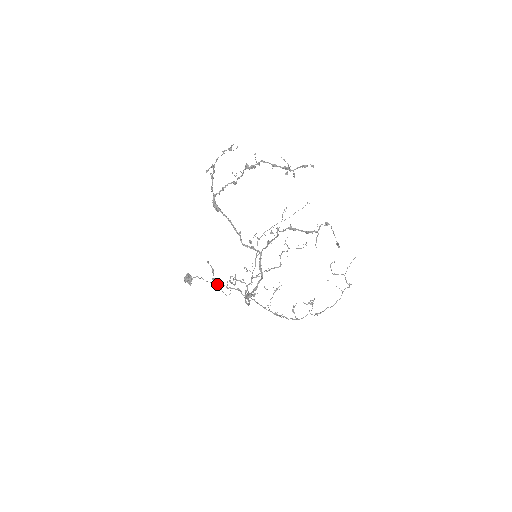
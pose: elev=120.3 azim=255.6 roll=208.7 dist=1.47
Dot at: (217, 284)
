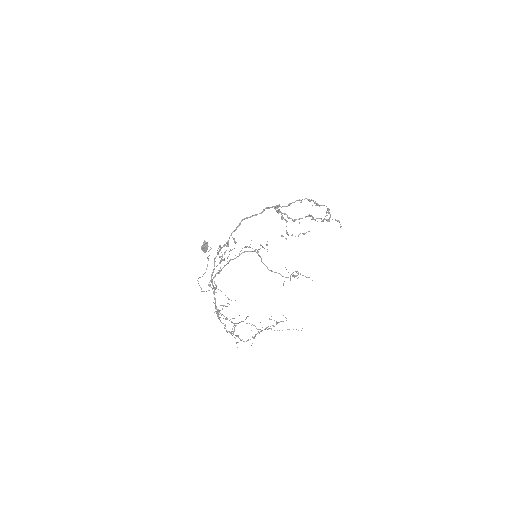
Dot at: occluded
